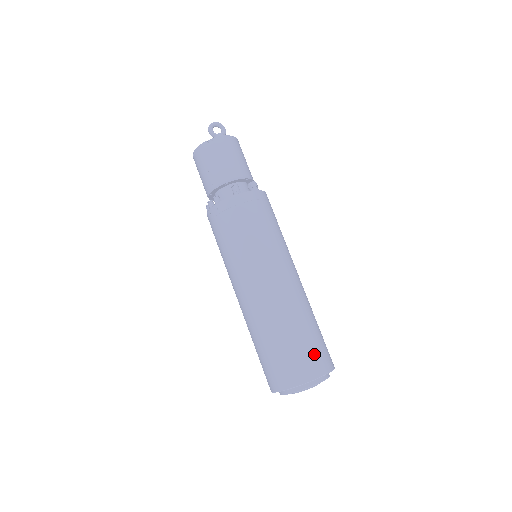
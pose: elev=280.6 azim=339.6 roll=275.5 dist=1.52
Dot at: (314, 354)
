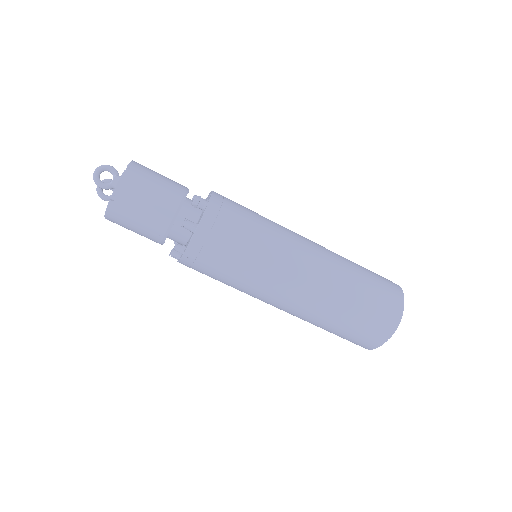
Dot at: (383, 302)
